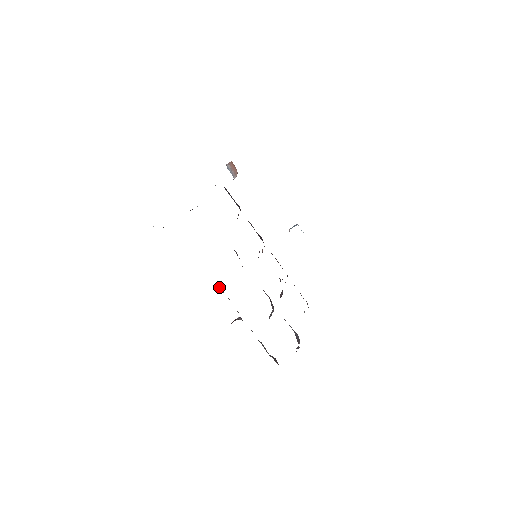
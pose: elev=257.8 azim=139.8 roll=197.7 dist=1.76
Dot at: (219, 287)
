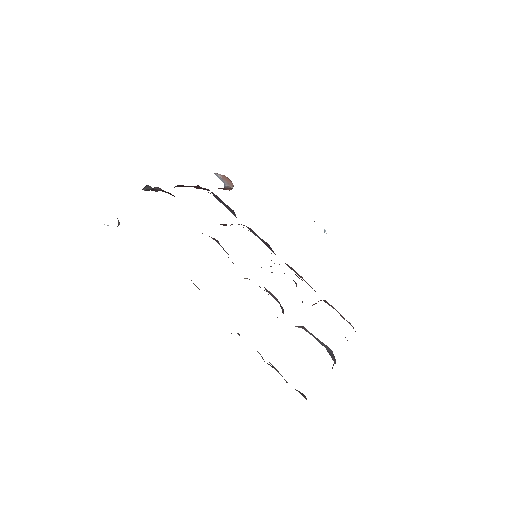
Dot at: (194, 284)
